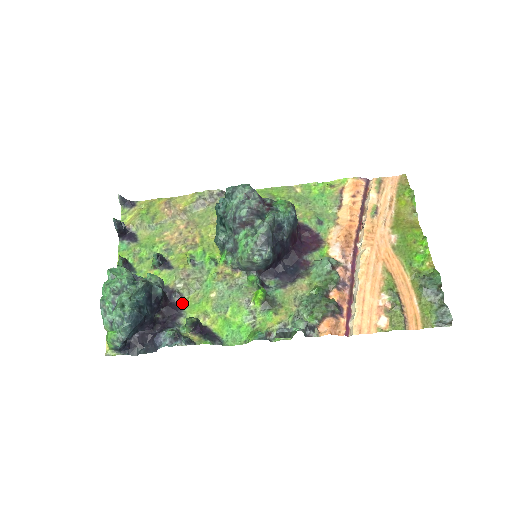
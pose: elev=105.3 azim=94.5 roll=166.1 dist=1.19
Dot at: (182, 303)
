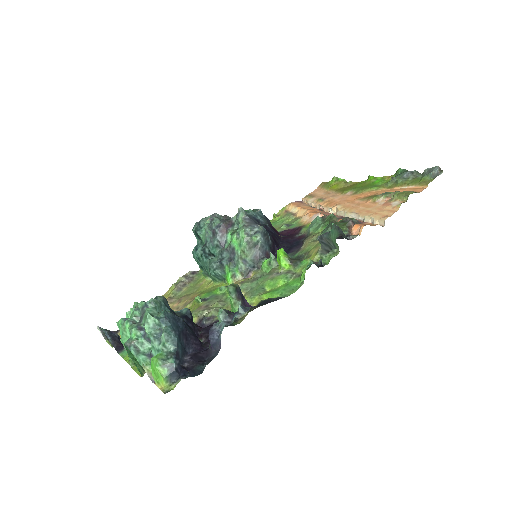
Dot at: (217, 319)
